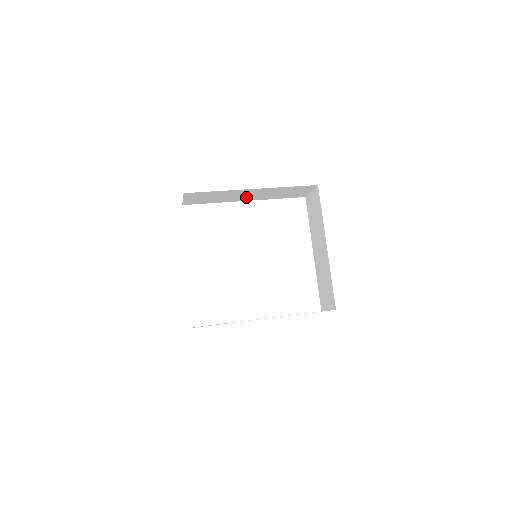
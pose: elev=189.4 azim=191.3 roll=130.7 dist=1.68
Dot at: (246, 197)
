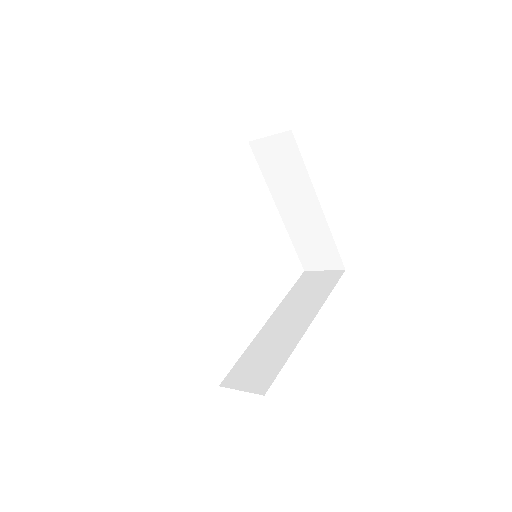
Dot at: occluded
